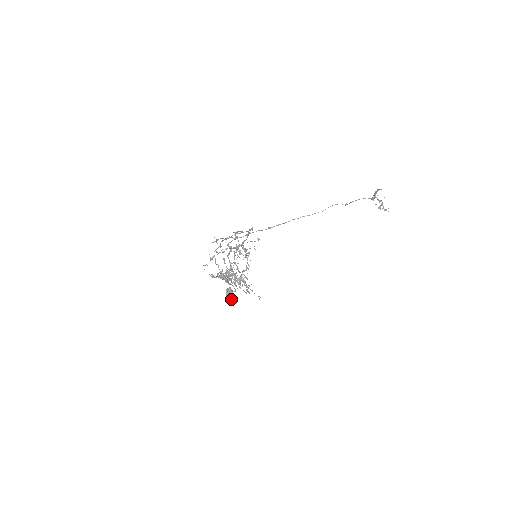
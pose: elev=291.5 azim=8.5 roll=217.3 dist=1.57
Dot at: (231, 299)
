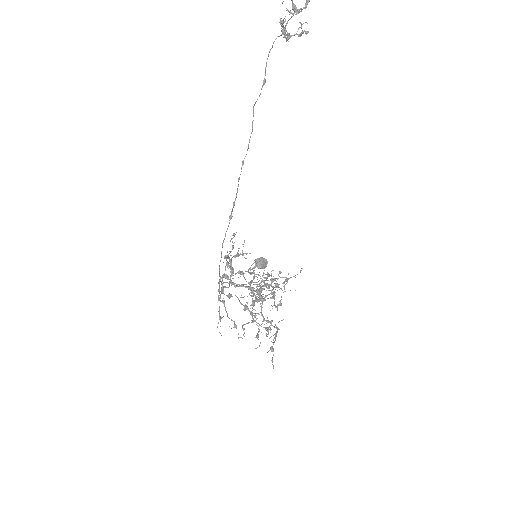
Dot at: (267, 263)
